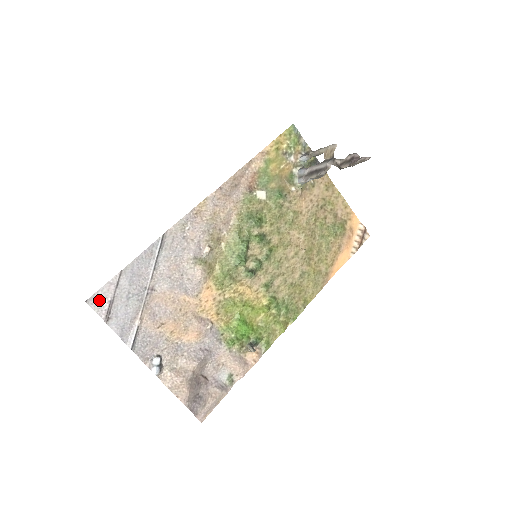
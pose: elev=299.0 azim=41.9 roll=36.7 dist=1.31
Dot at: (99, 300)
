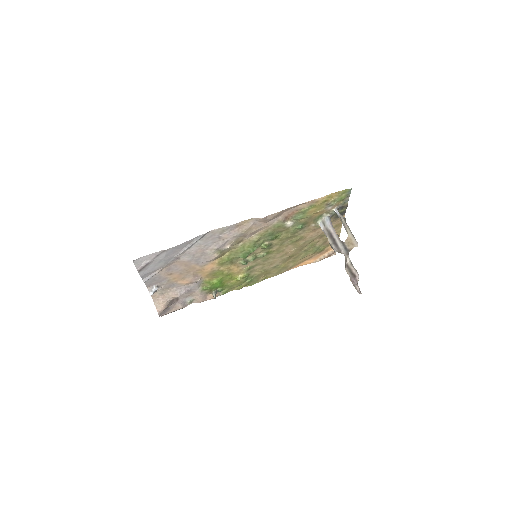
Dot at: (141, 261)
